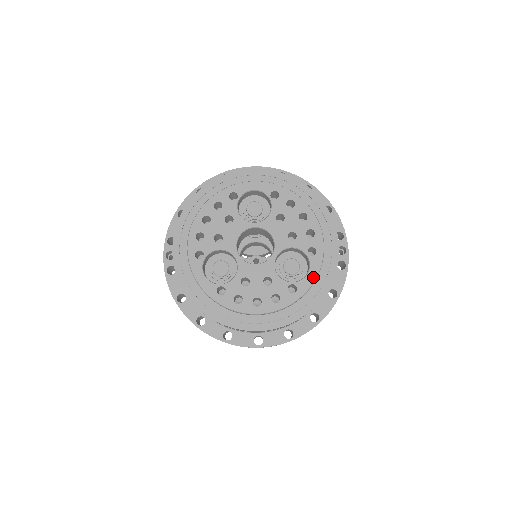
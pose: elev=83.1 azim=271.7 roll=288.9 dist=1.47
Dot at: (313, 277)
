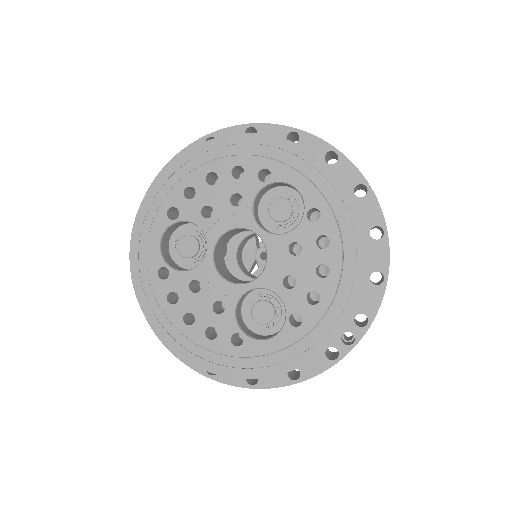
Dot at: (271, 348)
